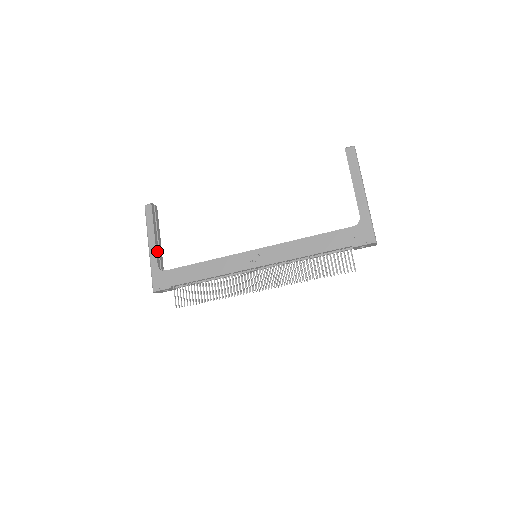
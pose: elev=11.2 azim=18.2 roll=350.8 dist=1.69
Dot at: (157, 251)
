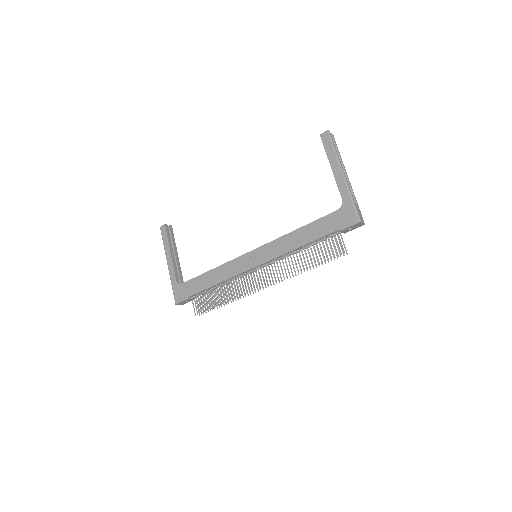
Dot at: (175, 267)
